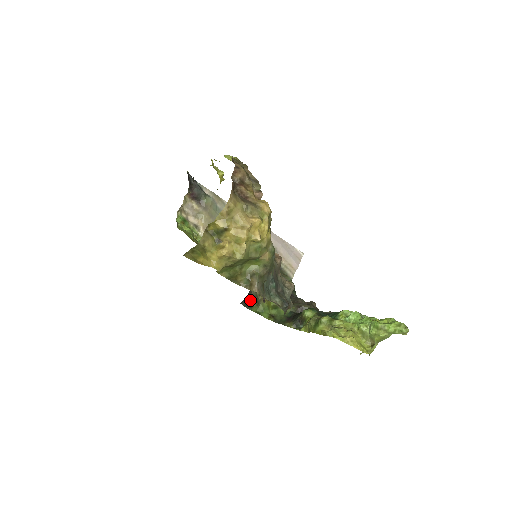
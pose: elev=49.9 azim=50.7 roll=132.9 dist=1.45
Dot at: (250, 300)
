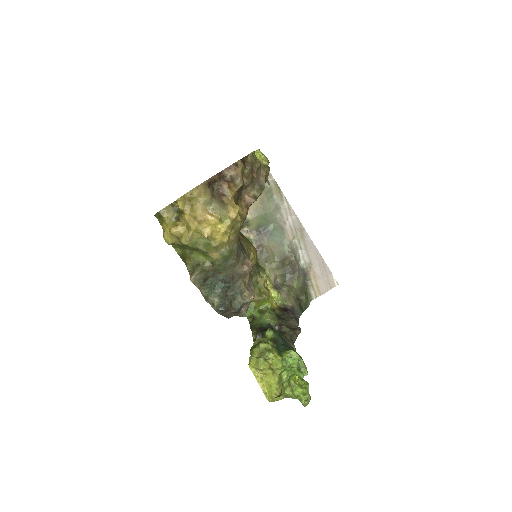
Dot at: occluded
